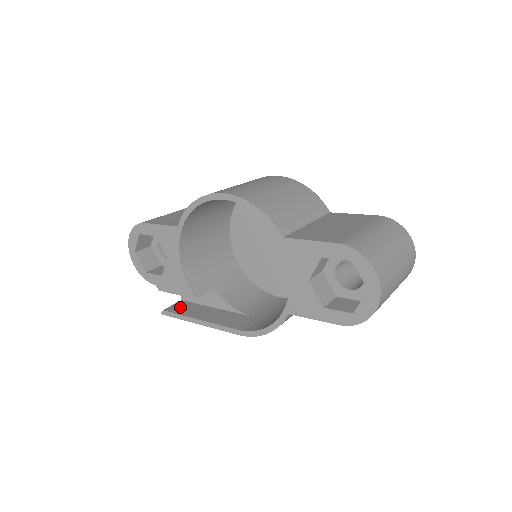
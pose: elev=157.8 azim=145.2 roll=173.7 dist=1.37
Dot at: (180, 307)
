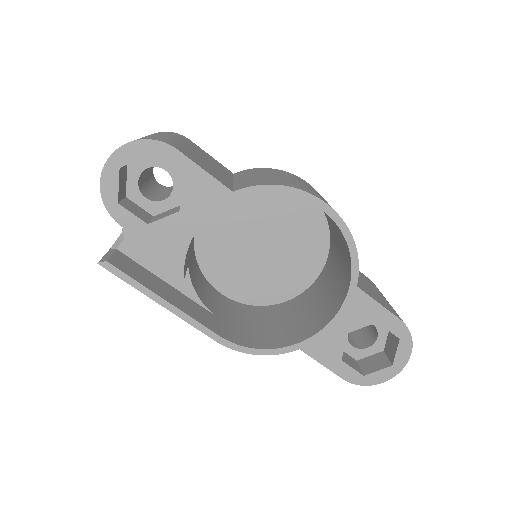
Dot at: (126, 264)
